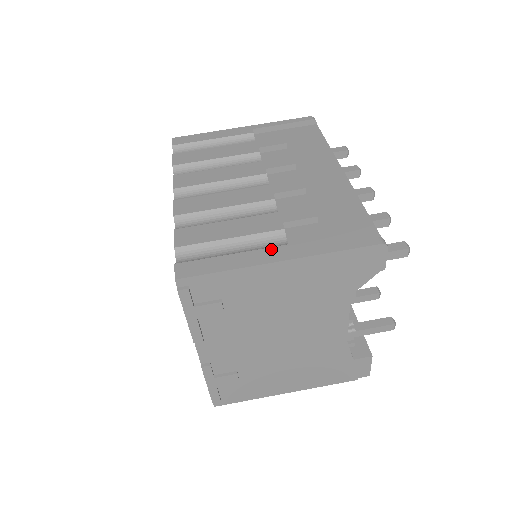
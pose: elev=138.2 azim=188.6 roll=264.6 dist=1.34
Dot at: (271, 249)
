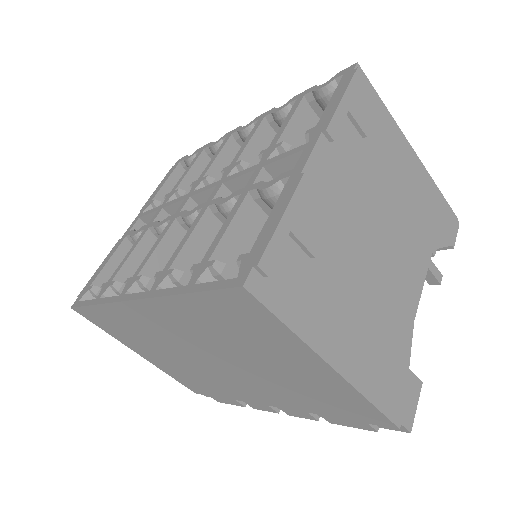
Dot at: occluded
